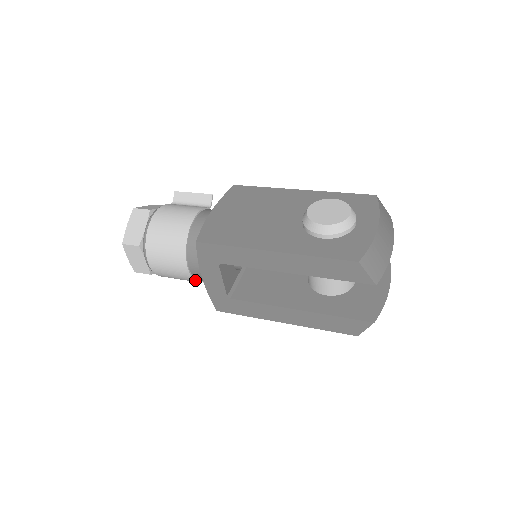
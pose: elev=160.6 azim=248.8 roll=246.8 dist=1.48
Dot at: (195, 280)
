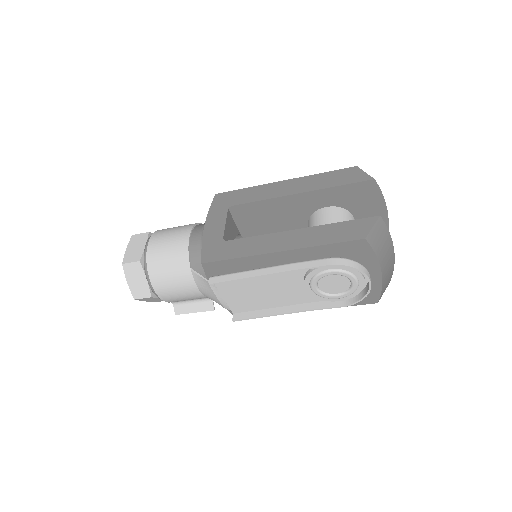
Dot at: (189, 253)
